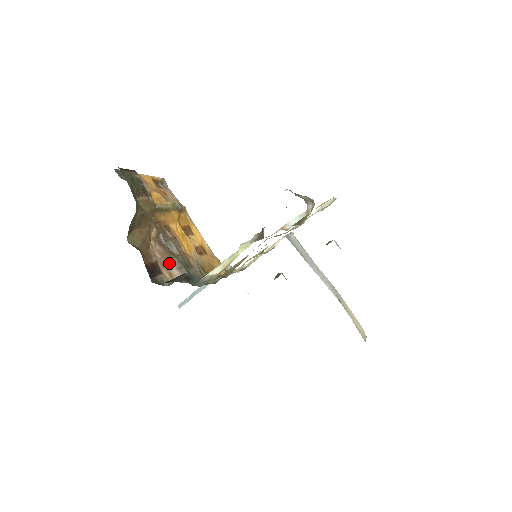
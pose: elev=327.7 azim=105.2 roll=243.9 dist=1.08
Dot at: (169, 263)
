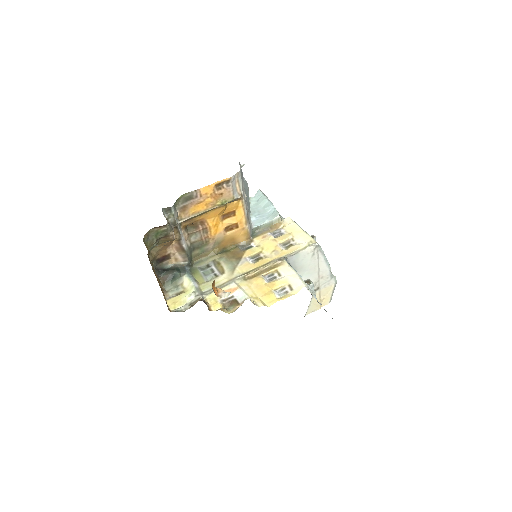
Dot at: (179, 253)
